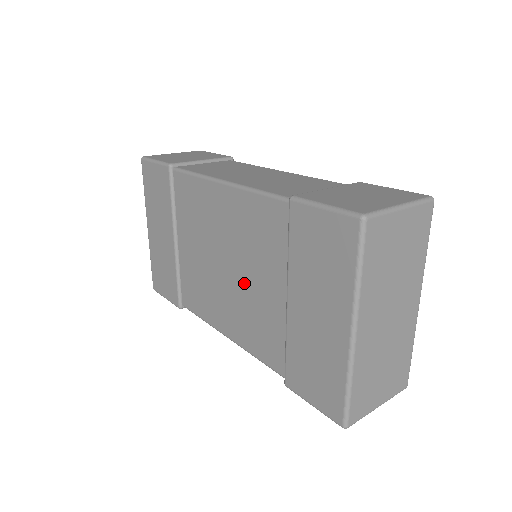
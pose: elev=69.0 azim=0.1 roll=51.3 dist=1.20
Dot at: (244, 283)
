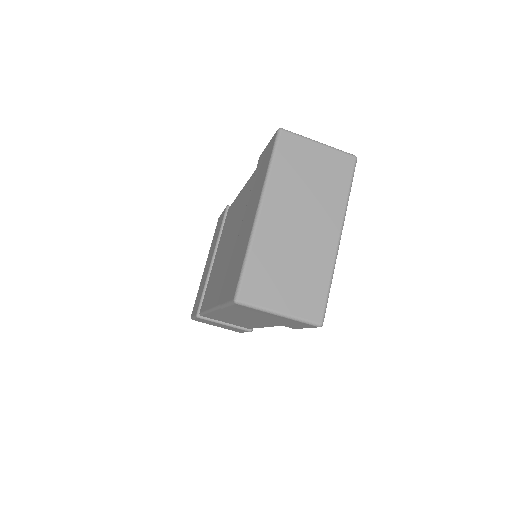
Dot at: (230, 248)
